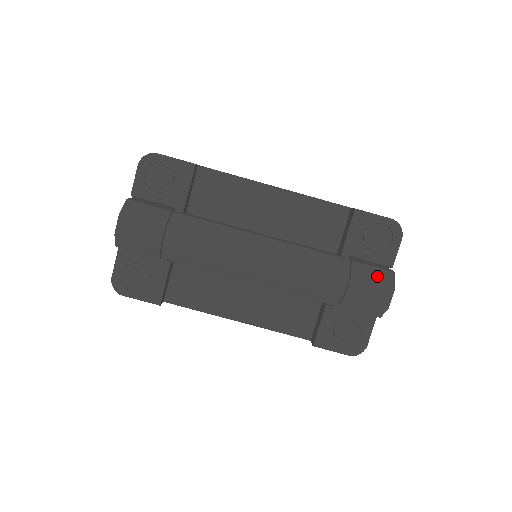
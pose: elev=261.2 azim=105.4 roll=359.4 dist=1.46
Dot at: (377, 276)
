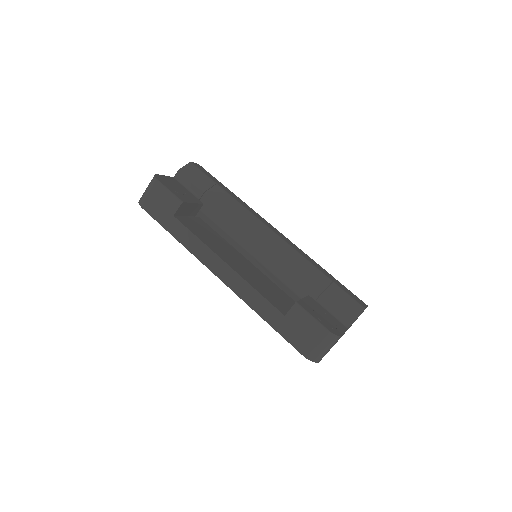
Dot at: occluded
